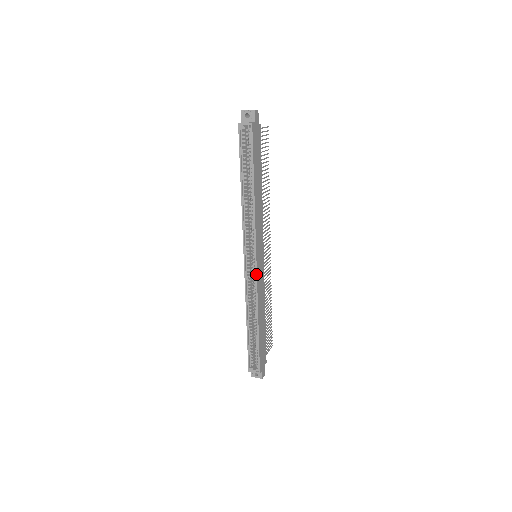
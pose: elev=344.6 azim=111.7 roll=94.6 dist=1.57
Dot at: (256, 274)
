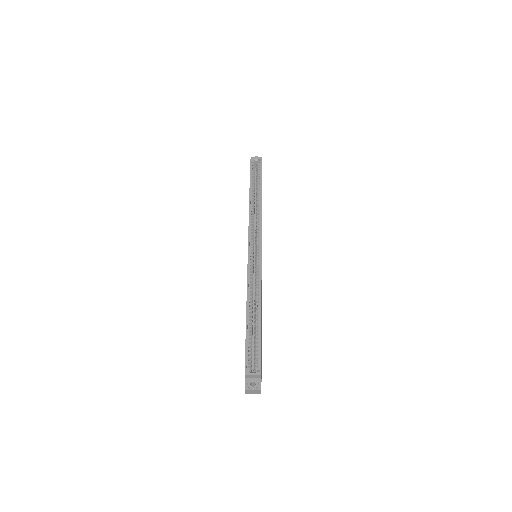
Dot at: (261, 259)
